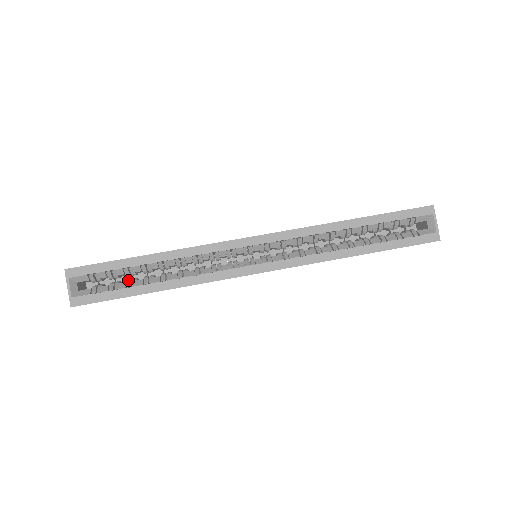
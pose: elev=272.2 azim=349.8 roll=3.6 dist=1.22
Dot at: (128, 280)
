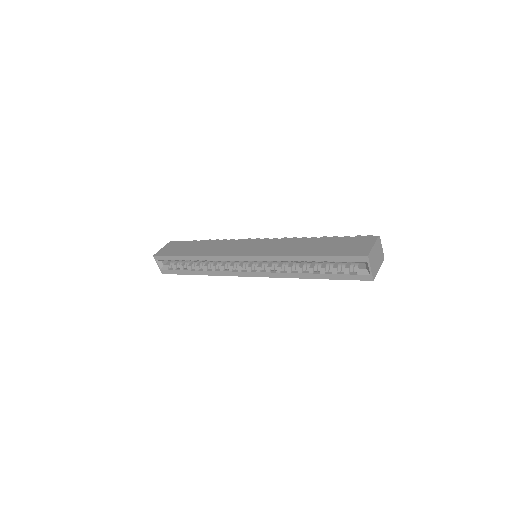
Dot at: (185, 263)
